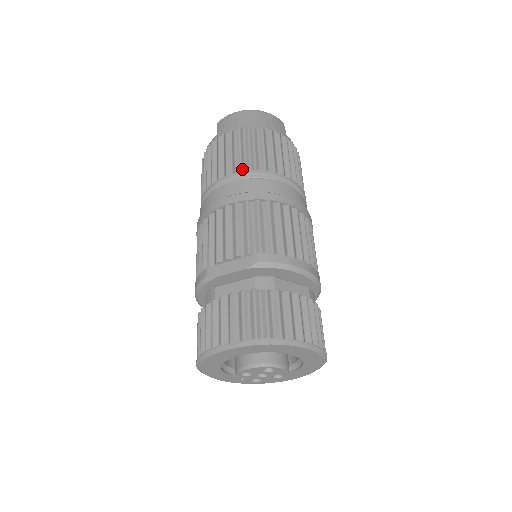
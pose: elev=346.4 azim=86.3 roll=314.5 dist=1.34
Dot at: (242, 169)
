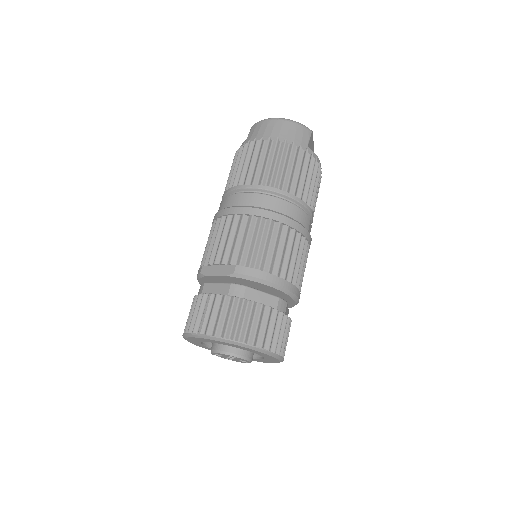
Dot at: (251, 182)
